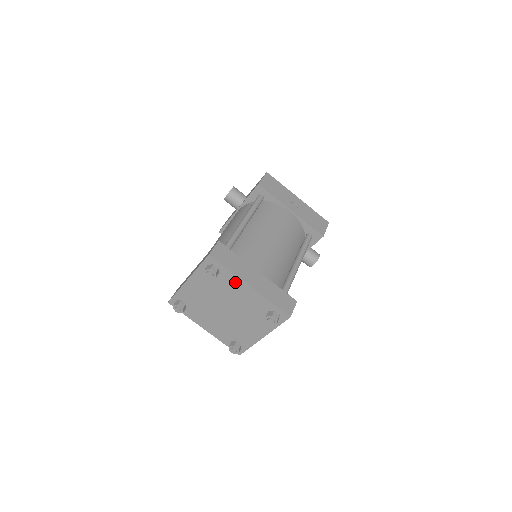
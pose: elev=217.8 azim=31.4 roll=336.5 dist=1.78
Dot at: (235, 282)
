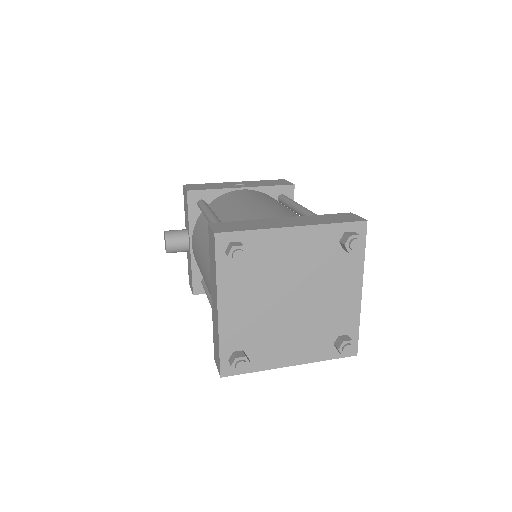
Dot at: (273, 241)
